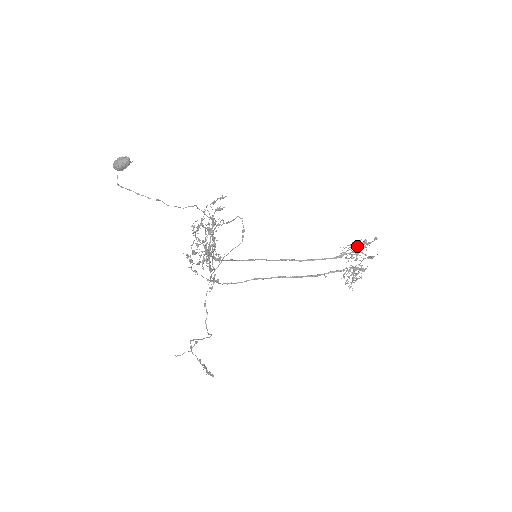
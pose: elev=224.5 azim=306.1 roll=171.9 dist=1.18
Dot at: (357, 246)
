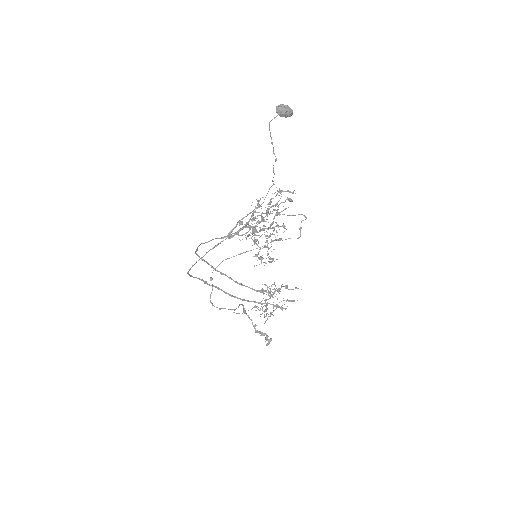
Dot at: occluded
